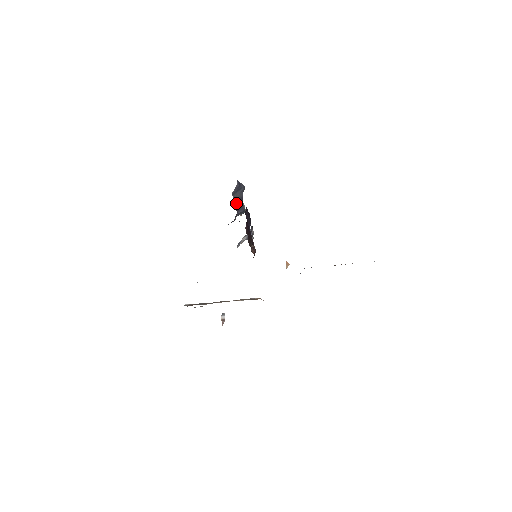
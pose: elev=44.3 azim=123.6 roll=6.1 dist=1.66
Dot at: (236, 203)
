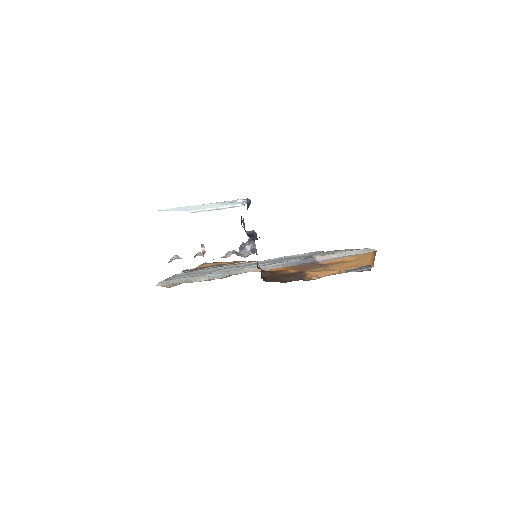
Dot at: (244, 225)
